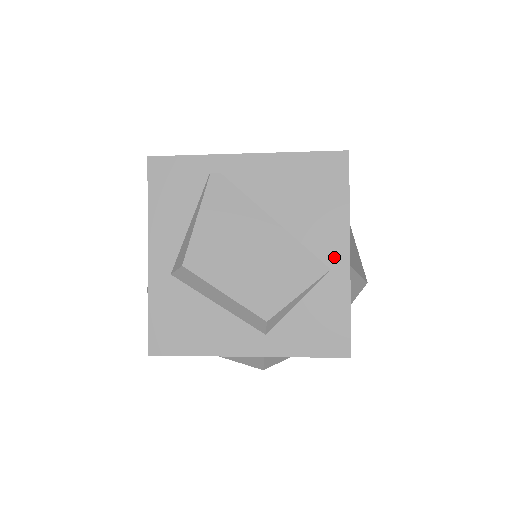
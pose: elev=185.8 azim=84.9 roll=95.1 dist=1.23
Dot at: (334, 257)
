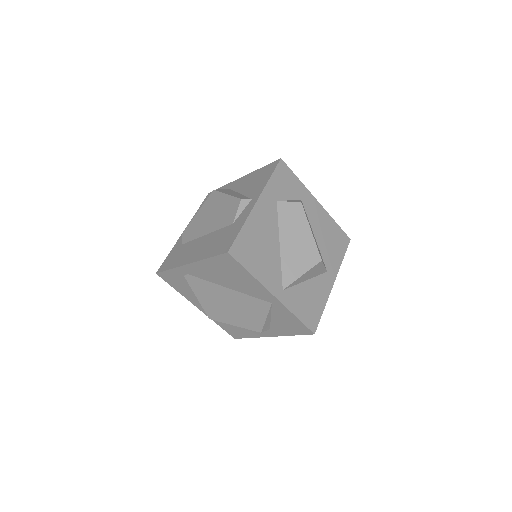
Dot at: (268, 298)
